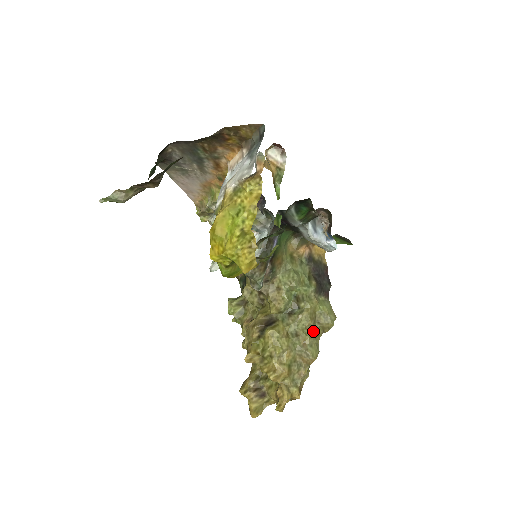
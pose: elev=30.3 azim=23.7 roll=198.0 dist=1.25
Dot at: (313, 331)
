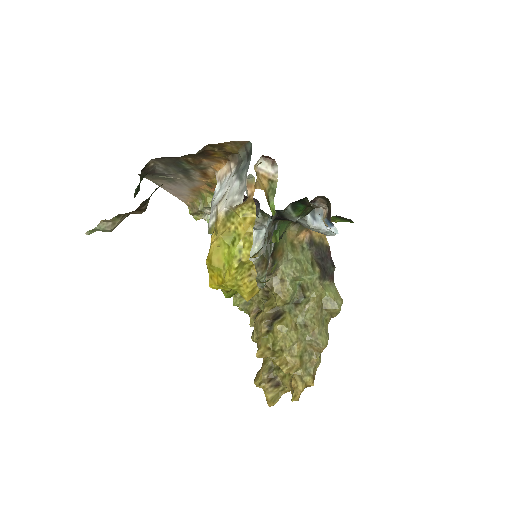
Dot at: (321, 319)
